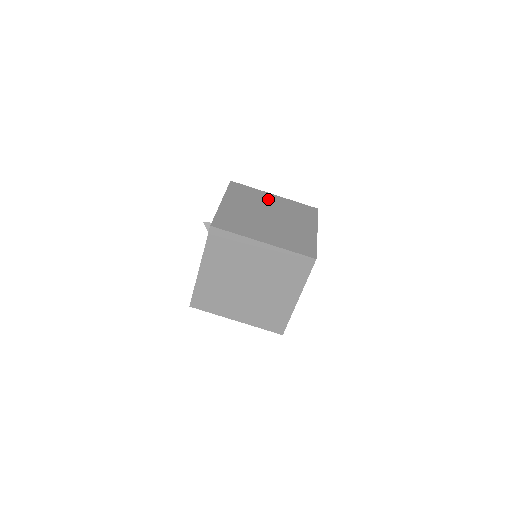
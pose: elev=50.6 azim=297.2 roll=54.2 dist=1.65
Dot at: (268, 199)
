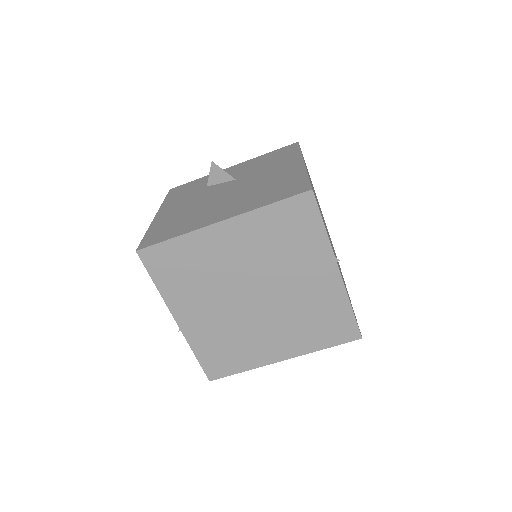
Dot at: (222, 249)
